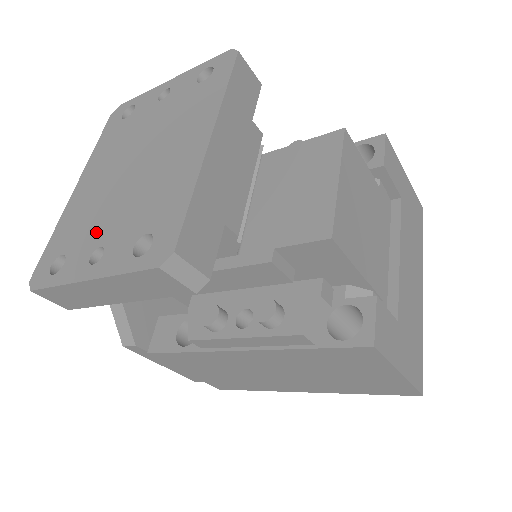
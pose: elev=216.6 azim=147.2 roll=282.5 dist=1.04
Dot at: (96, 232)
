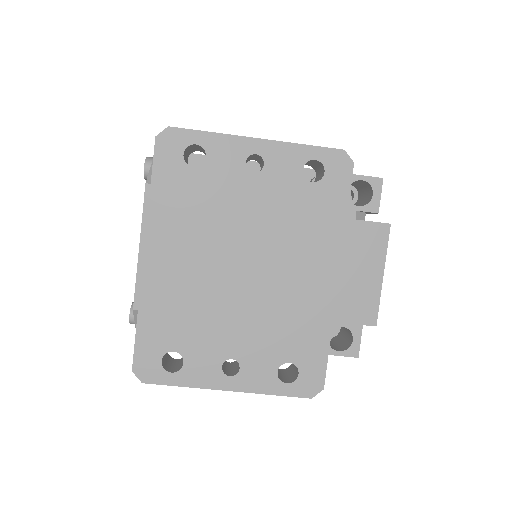
Dot at: (218, 339)
